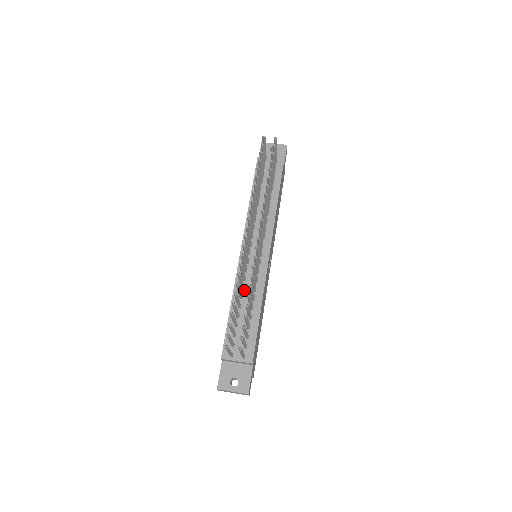
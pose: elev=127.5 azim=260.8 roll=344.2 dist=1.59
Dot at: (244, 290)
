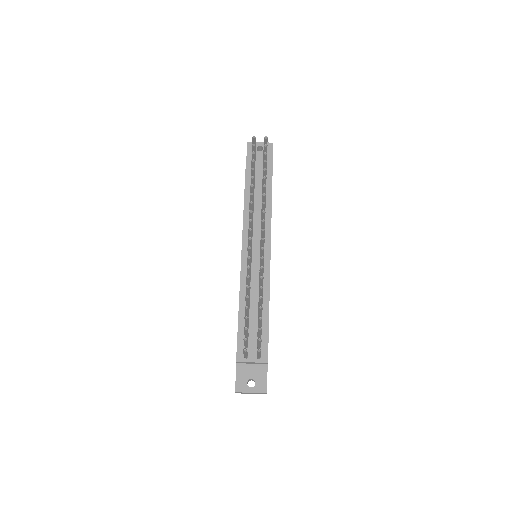
Dot at: (250, 291)
